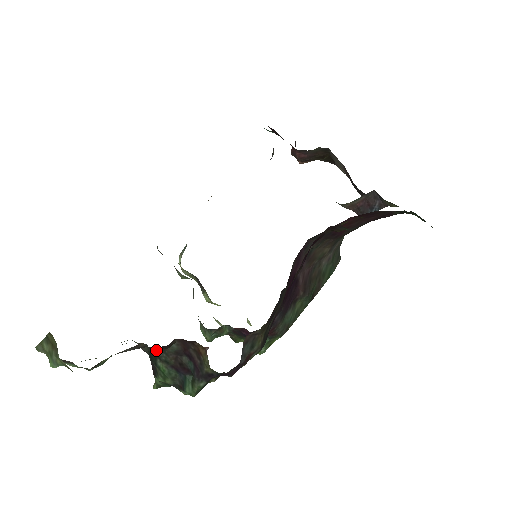
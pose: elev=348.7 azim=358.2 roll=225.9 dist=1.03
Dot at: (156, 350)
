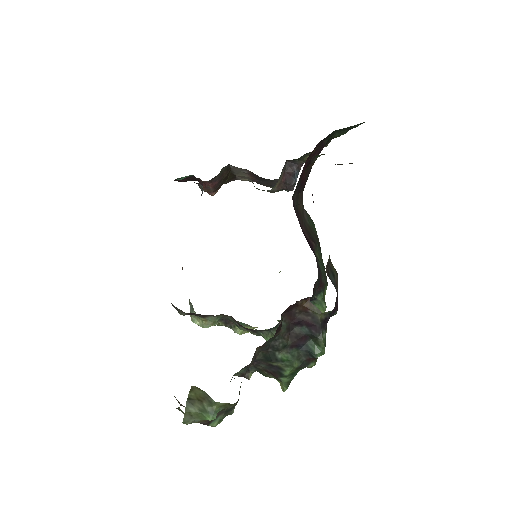
Dot at: (271, 343)
